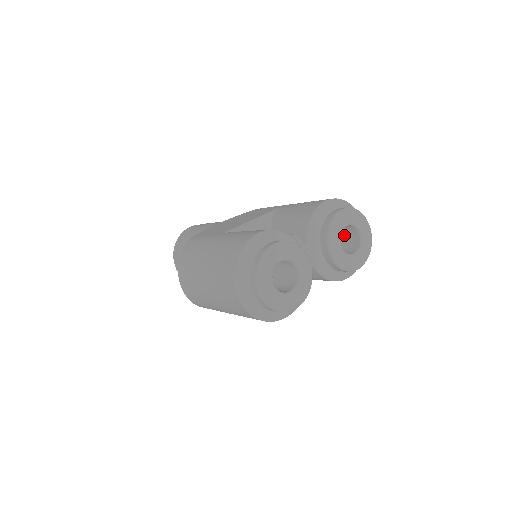
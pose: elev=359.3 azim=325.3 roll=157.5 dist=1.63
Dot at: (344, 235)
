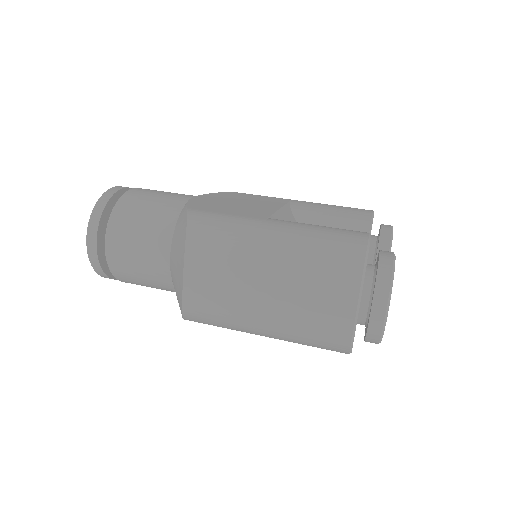
Dot at: occluded
